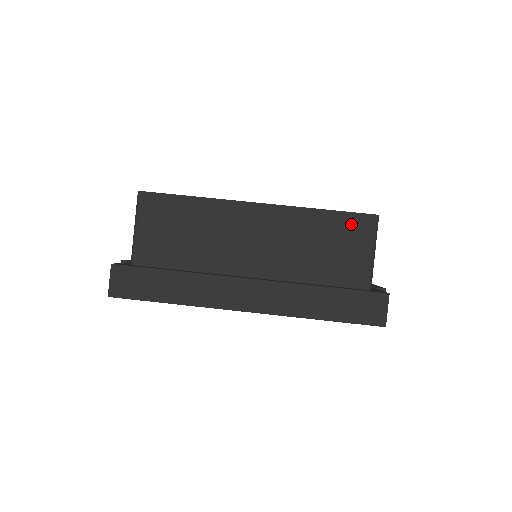
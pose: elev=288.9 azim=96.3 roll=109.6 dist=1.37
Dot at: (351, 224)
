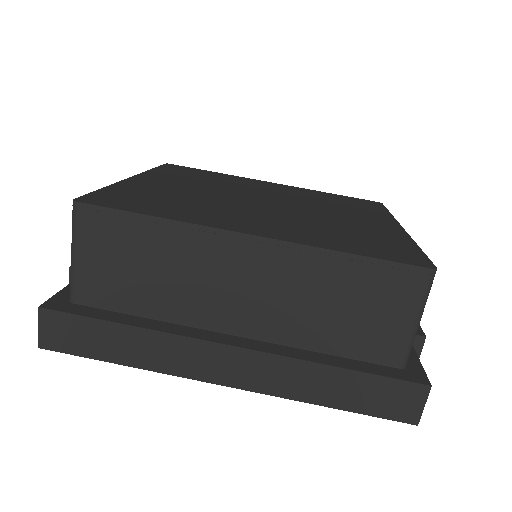
Dot at: (391, 279)
